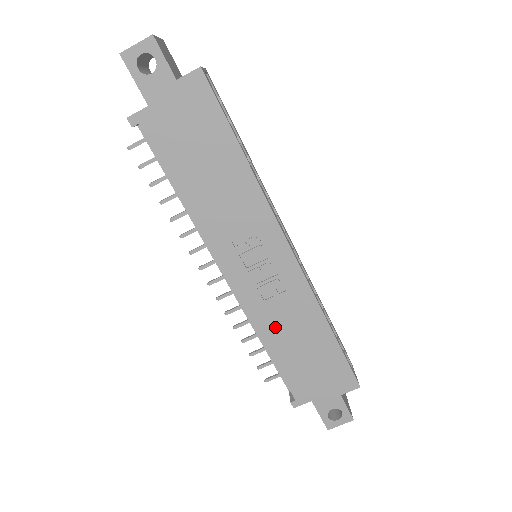
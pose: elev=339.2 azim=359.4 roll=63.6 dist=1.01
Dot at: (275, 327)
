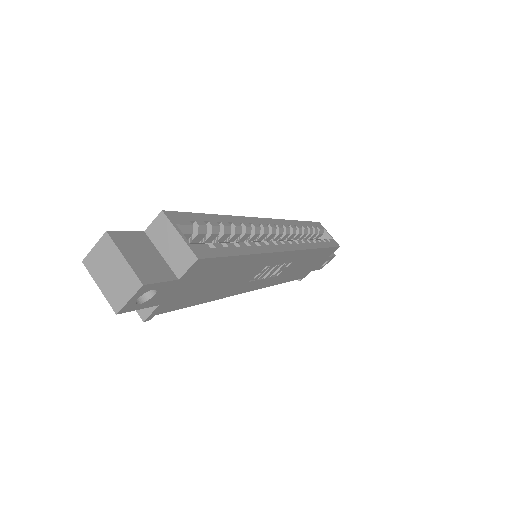
Dot at: (286, 275)
